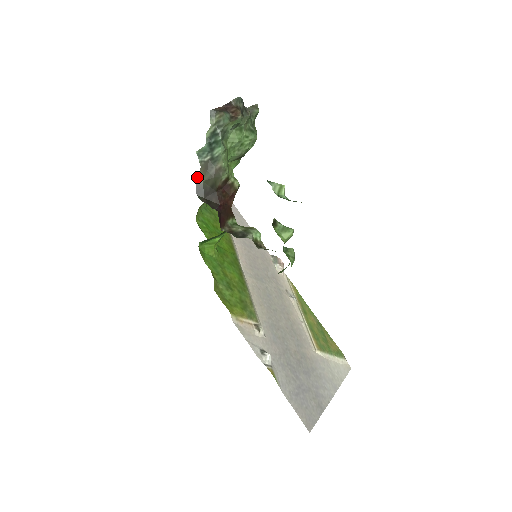
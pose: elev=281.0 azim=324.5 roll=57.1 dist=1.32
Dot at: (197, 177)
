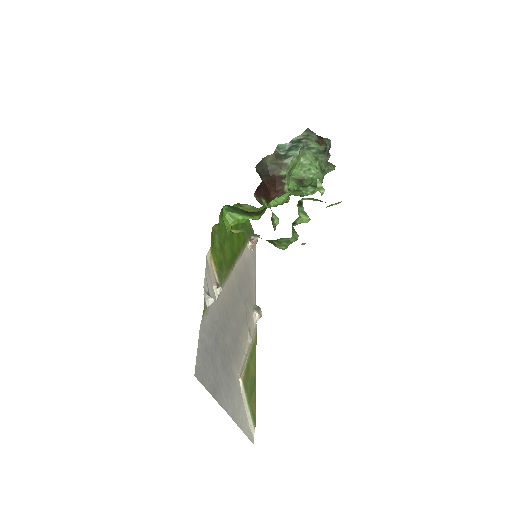
Dot at: (265, 158)
